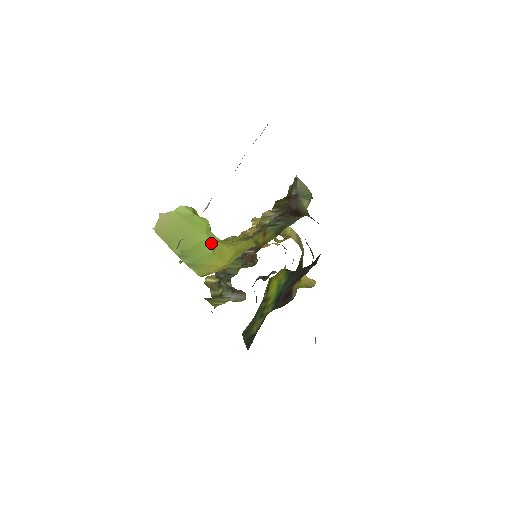
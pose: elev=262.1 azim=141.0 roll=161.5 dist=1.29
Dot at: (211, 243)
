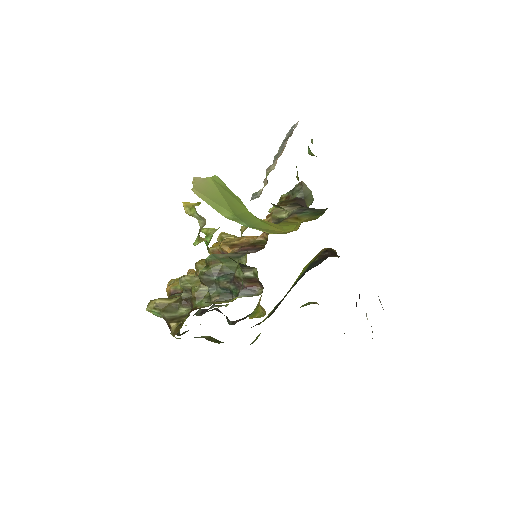
Dot at: (255, 216)
